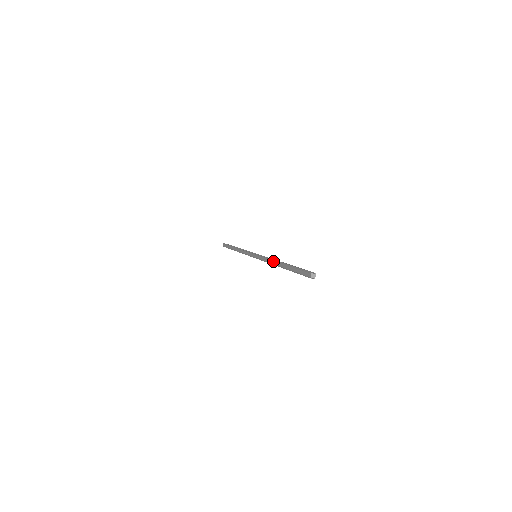
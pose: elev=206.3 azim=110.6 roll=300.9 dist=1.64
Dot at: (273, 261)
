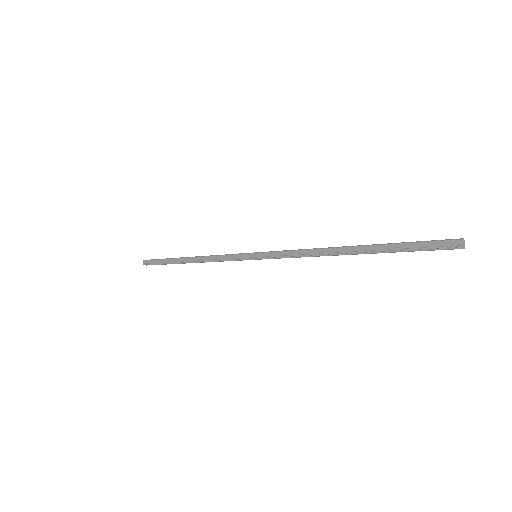
Dot at: (323, 249)
